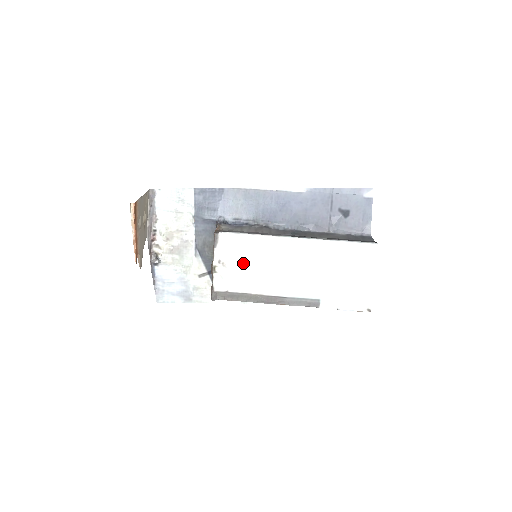
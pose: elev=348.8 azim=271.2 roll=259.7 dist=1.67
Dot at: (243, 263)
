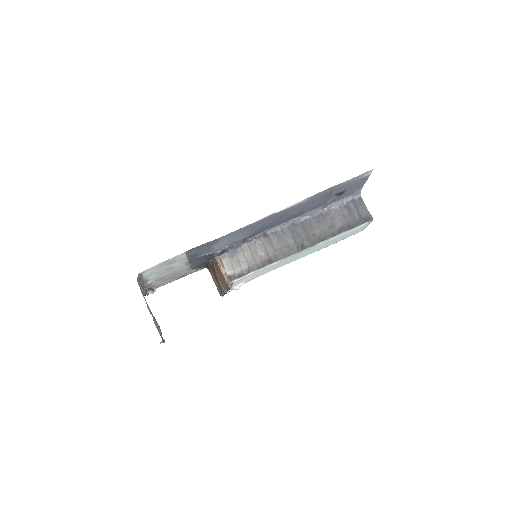
Dot at: occluded
